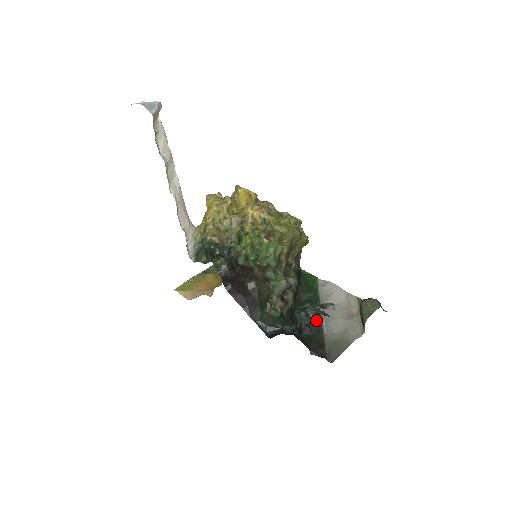
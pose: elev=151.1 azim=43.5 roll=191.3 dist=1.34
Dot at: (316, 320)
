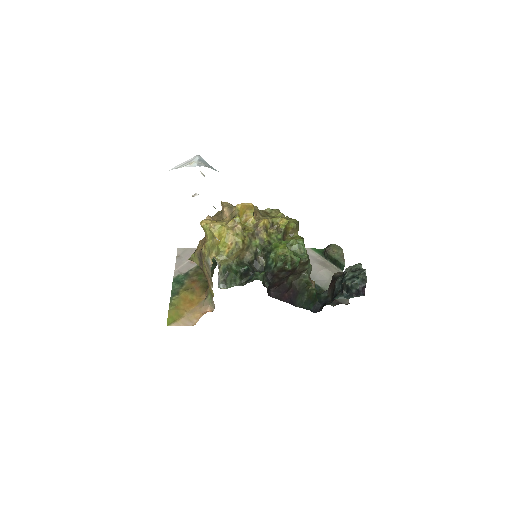
Dot at: occluded
